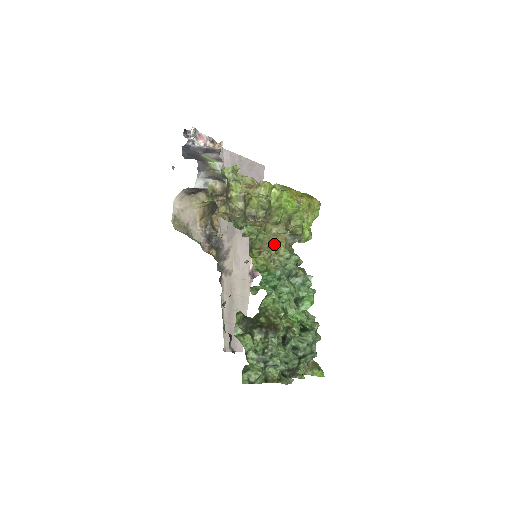
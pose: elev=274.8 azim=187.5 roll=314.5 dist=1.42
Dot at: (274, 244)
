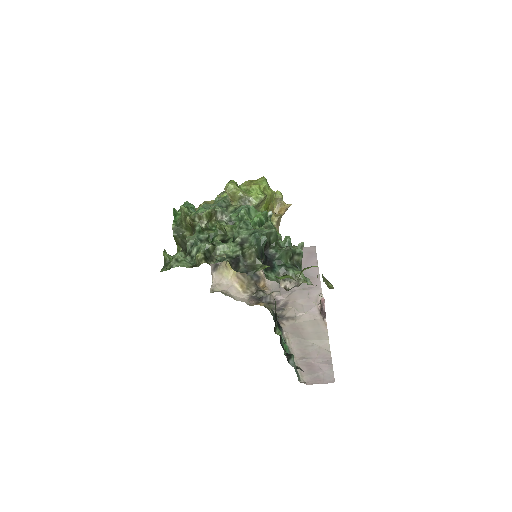
Dot at: (204, 202)
